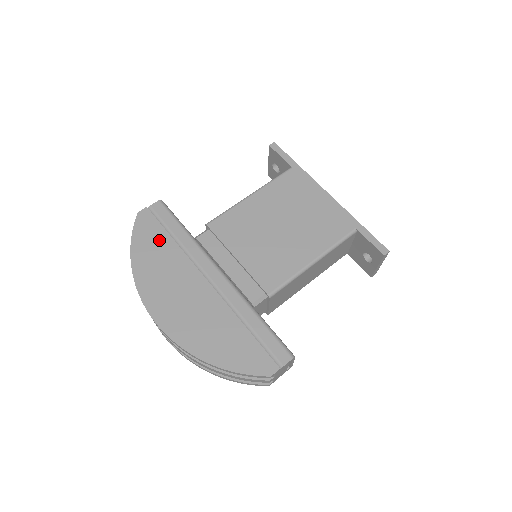
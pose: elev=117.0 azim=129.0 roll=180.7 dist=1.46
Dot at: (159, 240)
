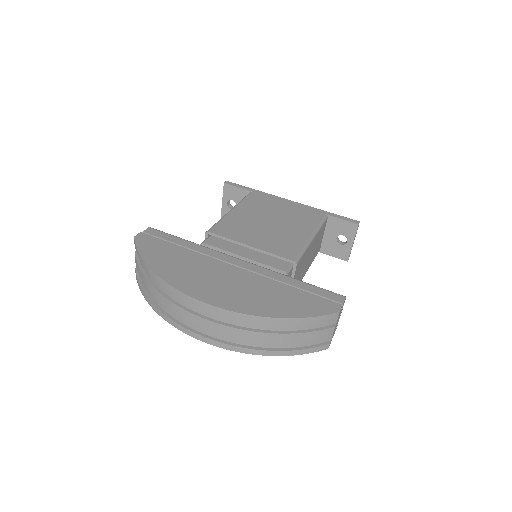
Dot at: (169, 250)
